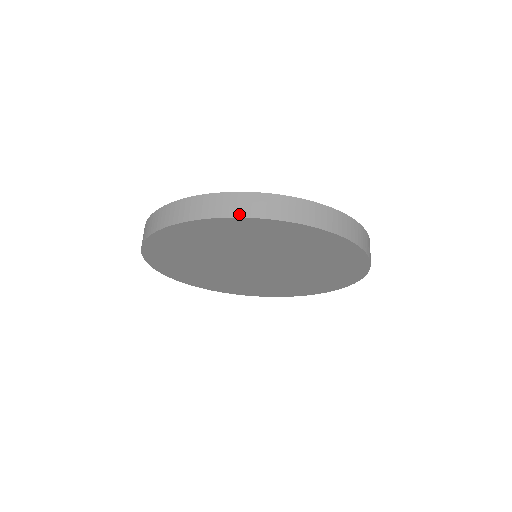
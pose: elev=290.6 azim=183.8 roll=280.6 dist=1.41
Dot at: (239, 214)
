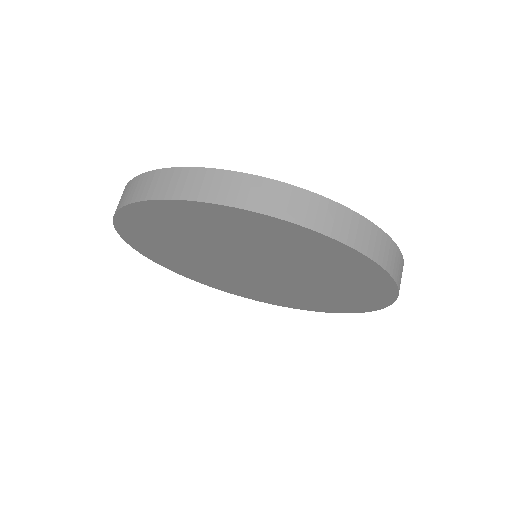
Dot at: (364, 250)
